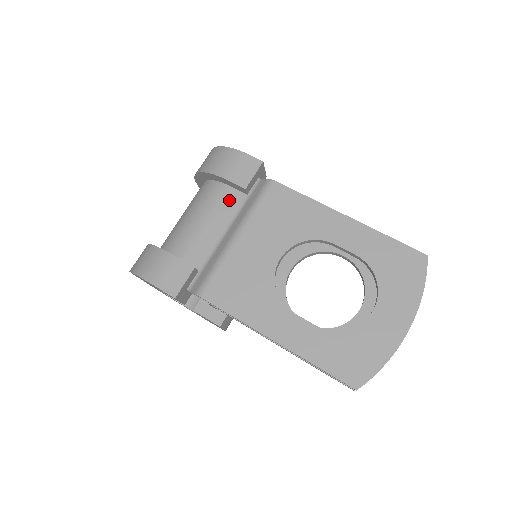
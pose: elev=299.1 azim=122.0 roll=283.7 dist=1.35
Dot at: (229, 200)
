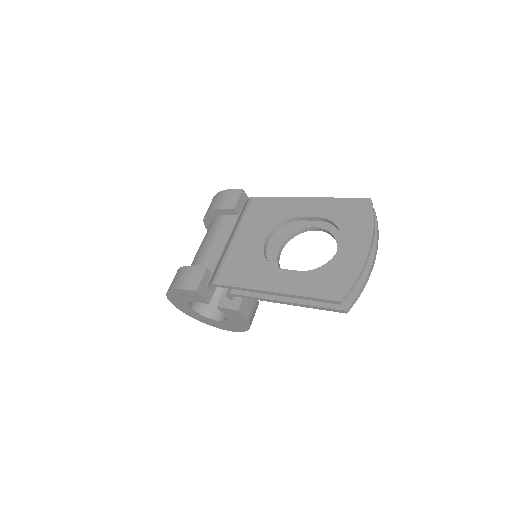
Dot at: (226, 223)
